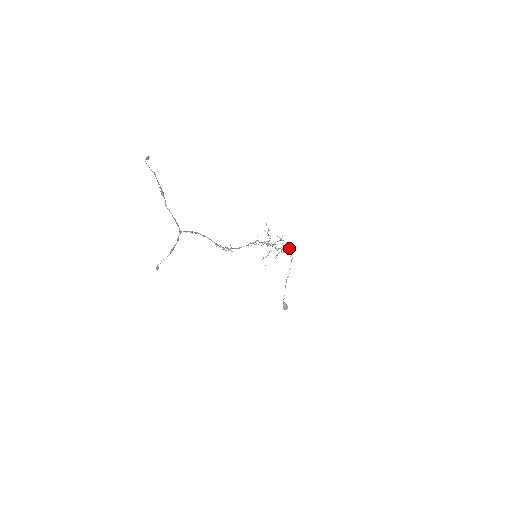
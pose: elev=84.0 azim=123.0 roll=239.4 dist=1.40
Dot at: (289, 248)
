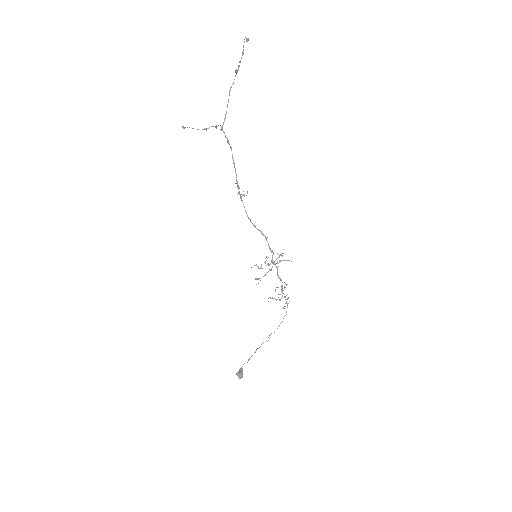
Dot at: occluded
